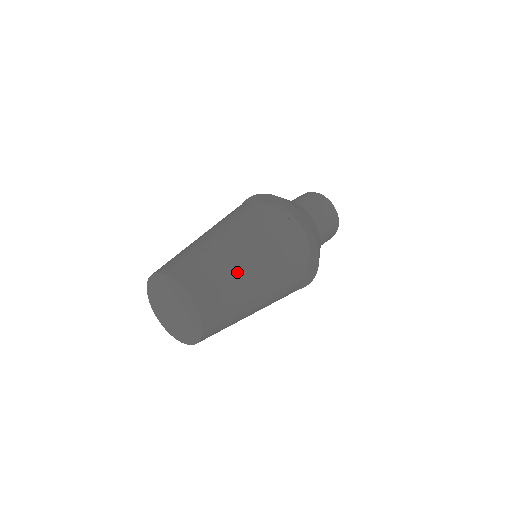
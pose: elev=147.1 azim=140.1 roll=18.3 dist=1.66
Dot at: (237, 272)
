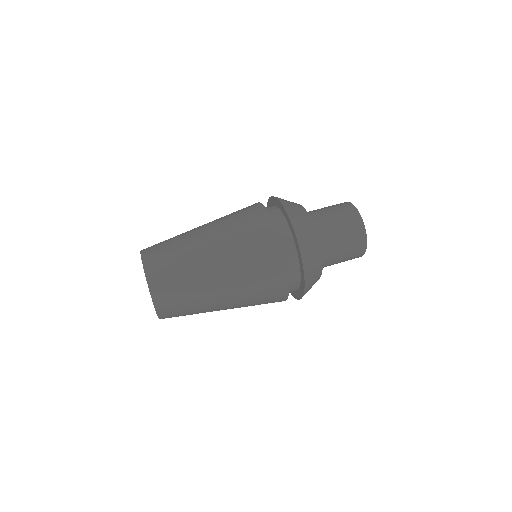
Dot at: (205, 294)
